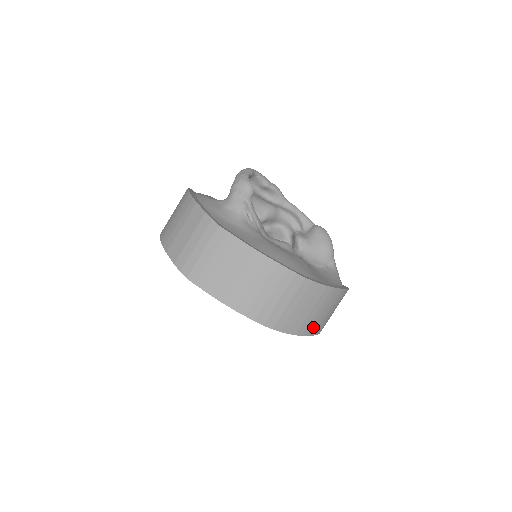
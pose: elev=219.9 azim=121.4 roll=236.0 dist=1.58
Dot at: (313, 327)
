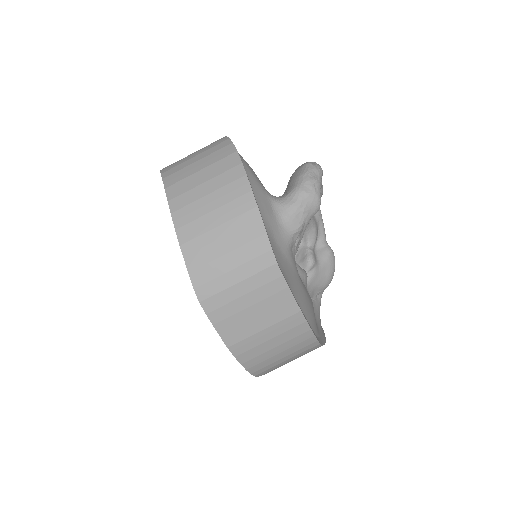
Dot at: occluded
